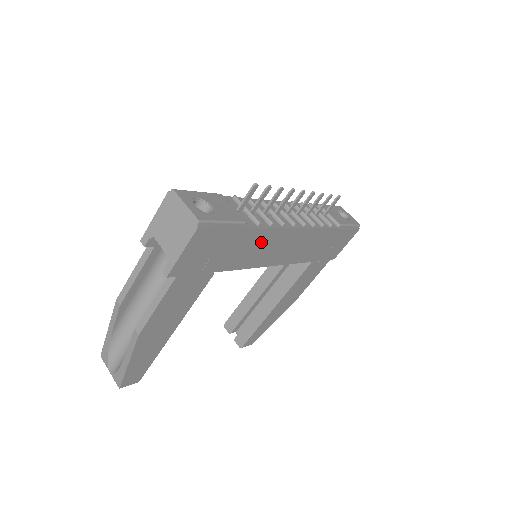
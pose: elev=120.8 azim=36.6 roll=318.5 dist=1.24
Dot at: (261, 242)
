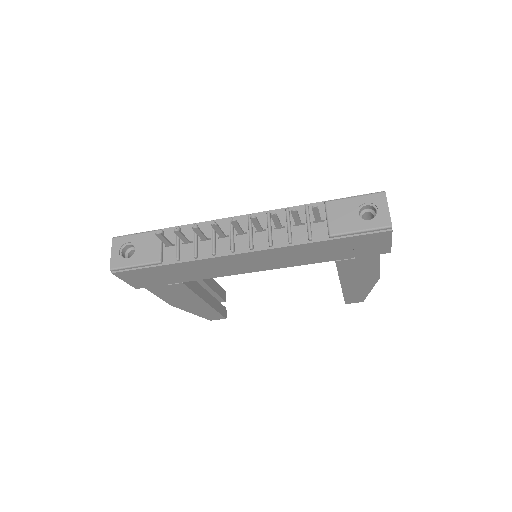
Dot at: (202, 266)
